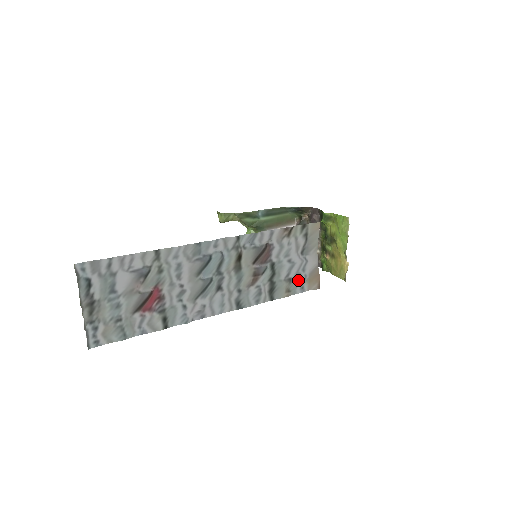
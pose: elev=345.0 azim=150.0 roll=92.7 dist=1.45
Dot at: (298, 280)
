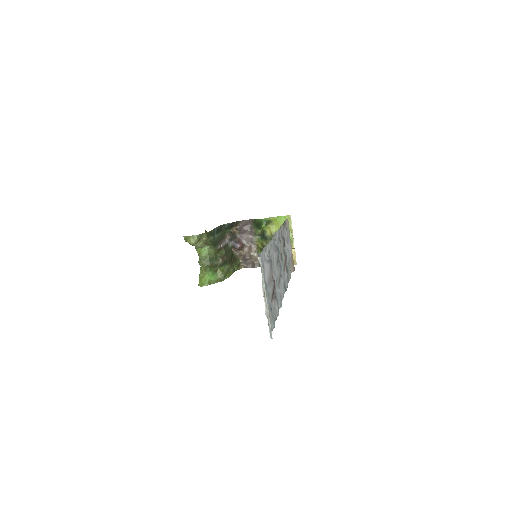
Dot at: (290, 265)
